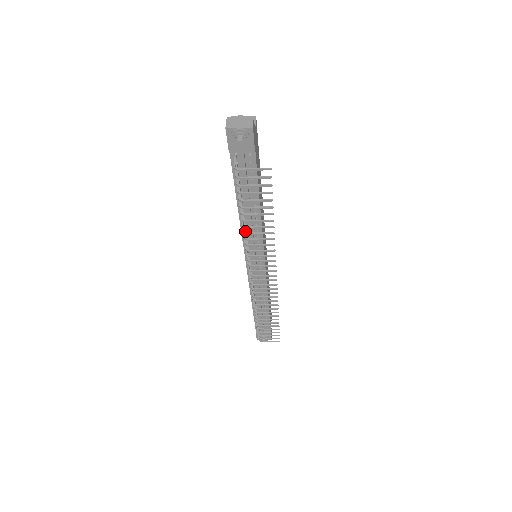
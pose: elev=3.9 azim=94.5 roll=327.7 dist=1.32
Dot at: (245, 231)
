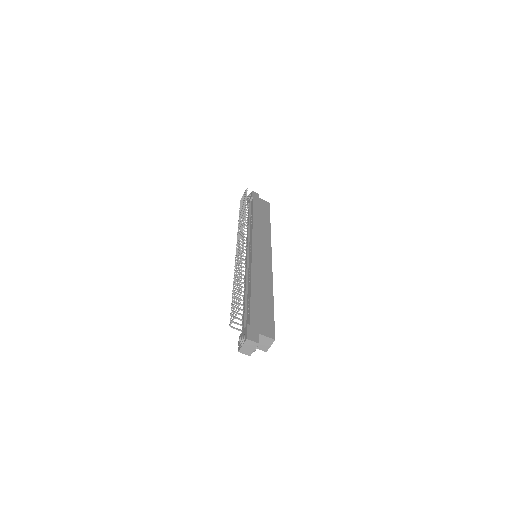
Dot at: occluded
